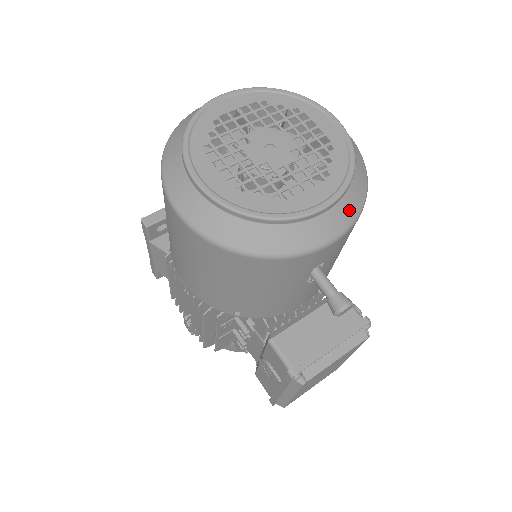
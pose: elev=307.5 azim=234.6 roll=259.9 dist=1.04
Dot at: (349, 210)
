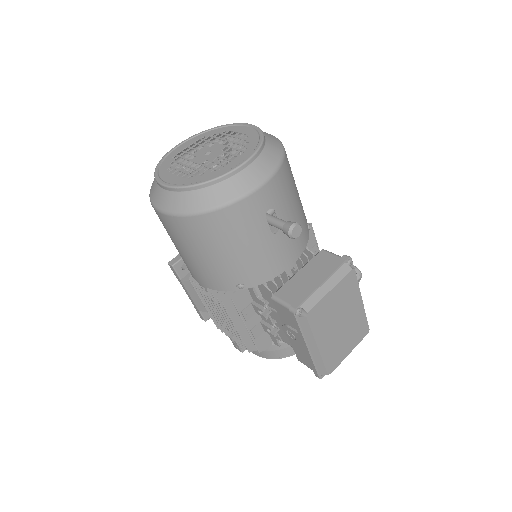
Dot at: (268, 163)
